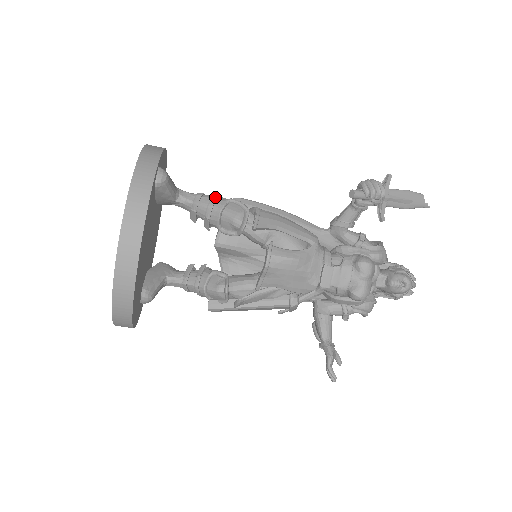
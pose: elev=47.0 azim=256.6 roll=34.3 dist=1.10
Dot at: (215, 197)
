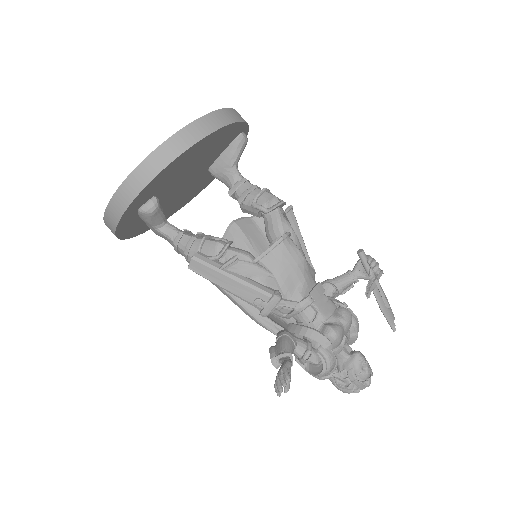
Dot at: (260, 188)
